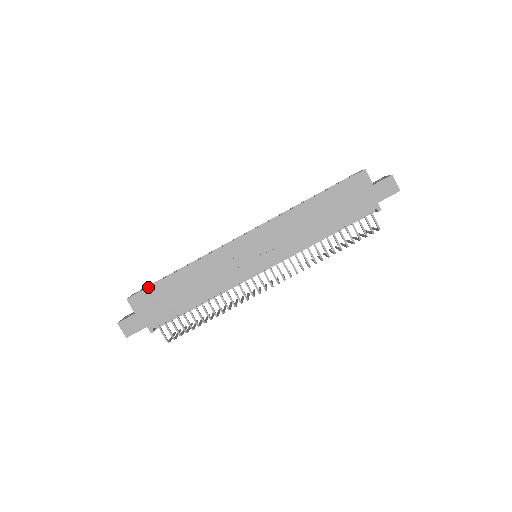
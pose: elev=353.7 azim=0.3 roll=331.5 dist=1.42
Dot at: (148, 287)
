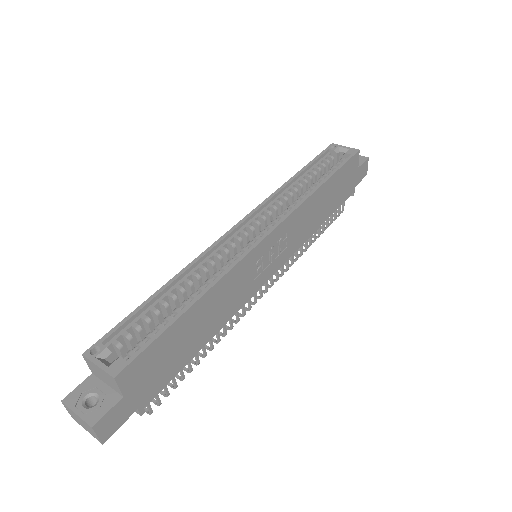
Dot at: (151, 344)
